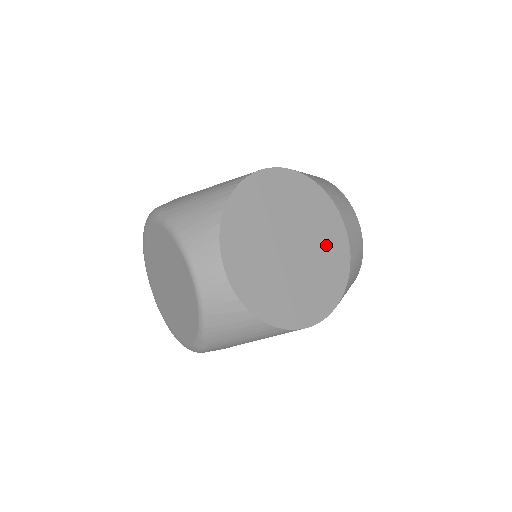
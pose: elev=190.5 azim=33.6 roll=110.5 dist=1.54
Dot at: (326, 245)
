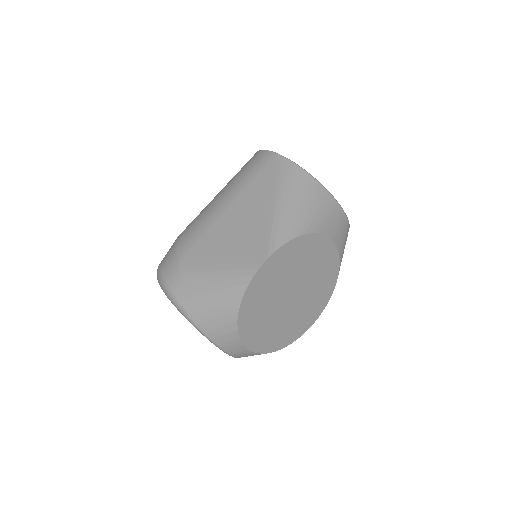
Dot at: (319, 270)
